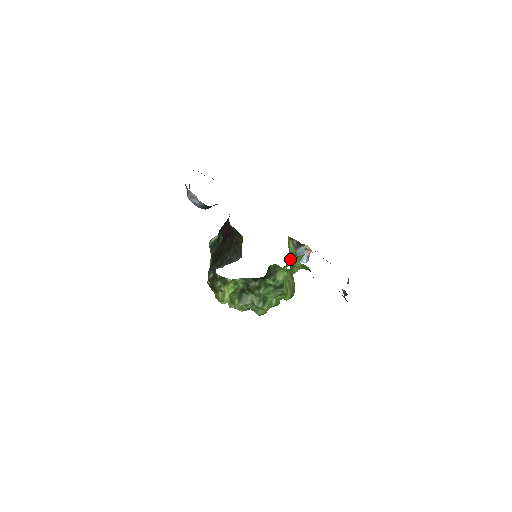
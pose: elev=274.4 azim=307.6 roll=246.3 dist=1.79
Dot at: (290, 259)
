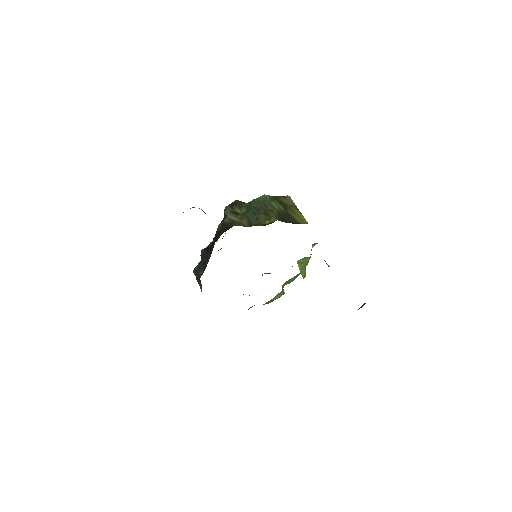
Dot at: occluded
